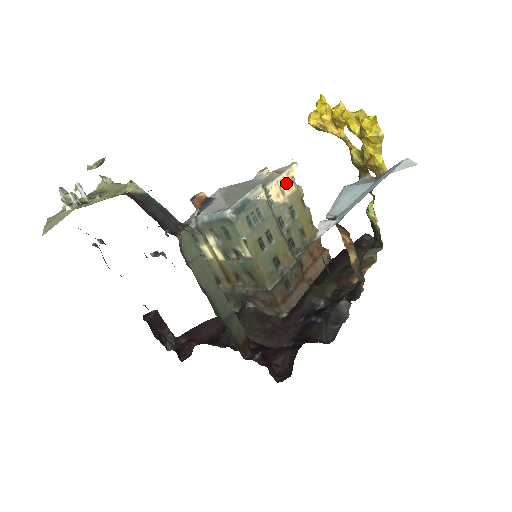
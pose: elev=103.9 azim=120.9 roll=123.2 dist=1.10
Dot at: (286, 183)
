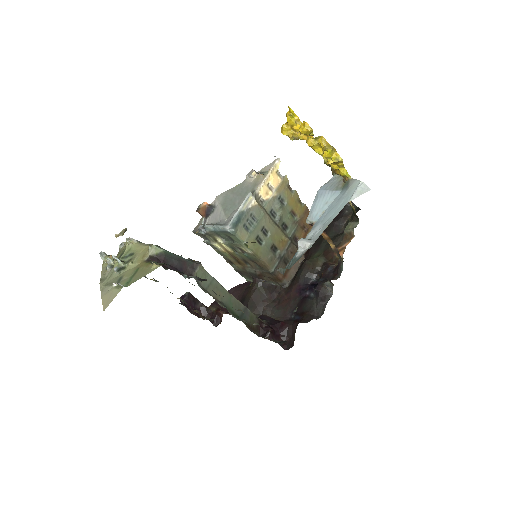
Dot at: (272, 180)
